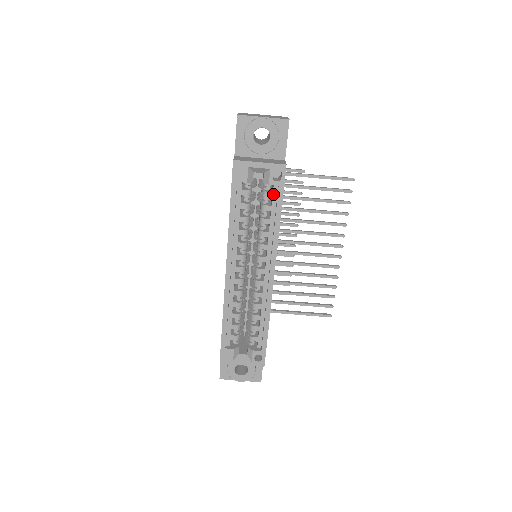
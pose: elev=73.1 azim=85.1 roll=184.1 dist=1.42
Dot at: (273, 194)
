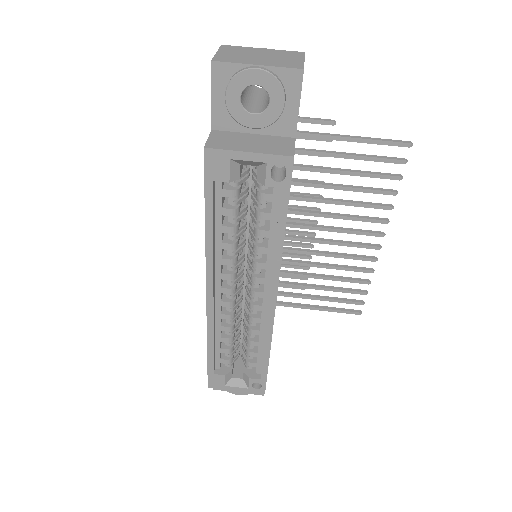
Dot at: (273, 197)
